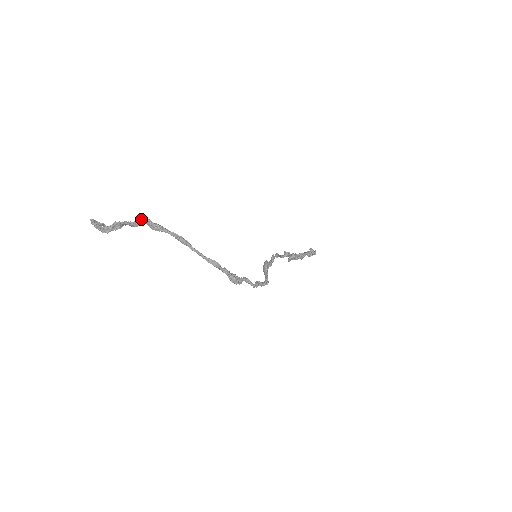
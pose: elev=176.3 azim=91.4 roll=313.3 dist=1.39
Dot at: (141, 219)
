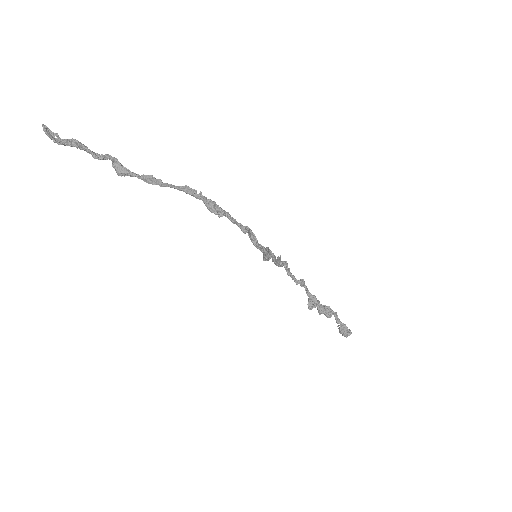
Dot at: (106, 155)
